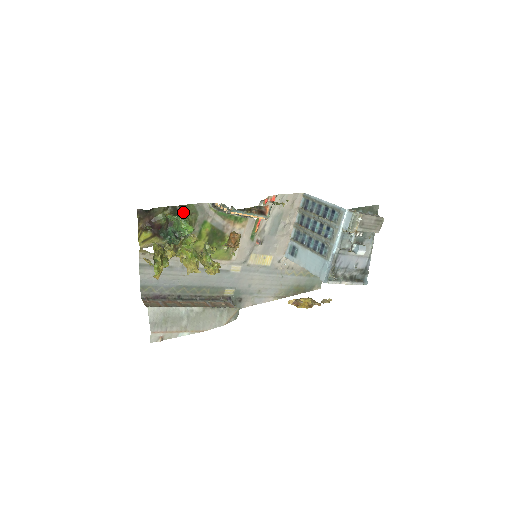
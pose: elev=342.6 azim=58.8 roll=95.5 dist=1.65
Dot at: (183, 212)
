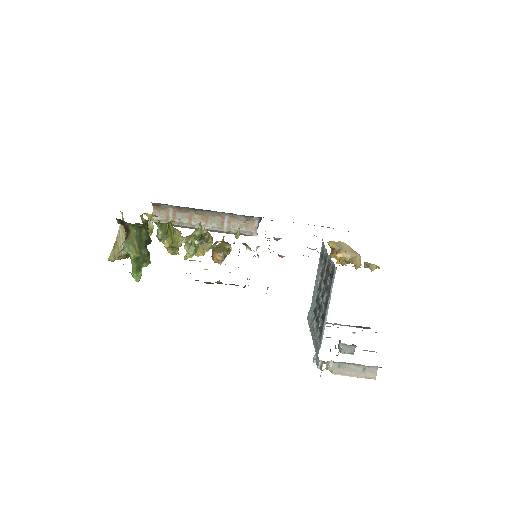
Dot at: occluded
